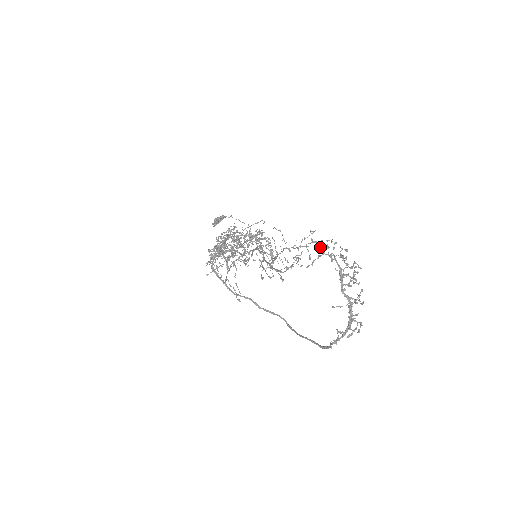
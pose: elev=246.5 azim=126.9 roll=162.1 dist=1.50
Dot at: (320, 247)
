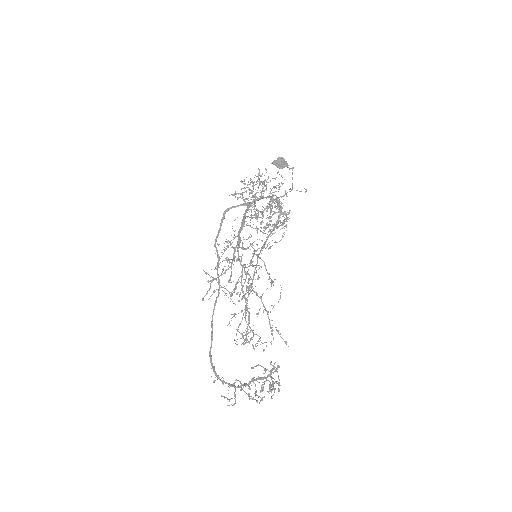
Dot at: (272, 370)
